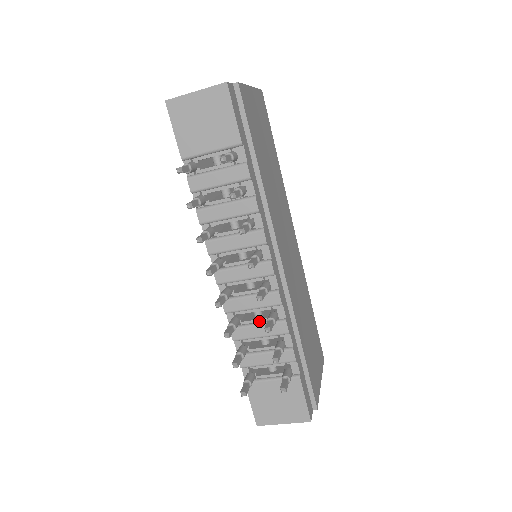
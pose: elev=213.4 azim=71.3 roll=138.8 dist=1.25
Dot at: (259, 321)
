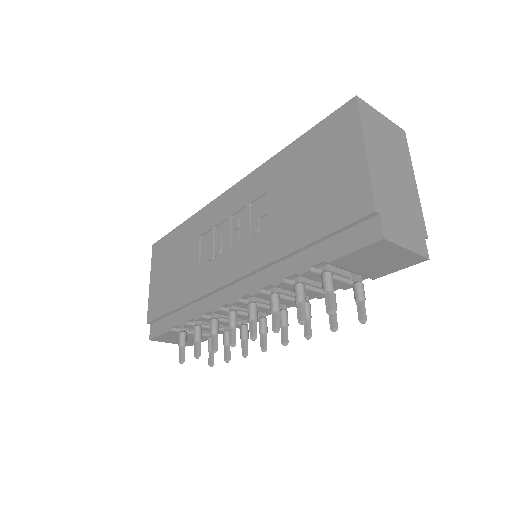
Dot at: occluded
